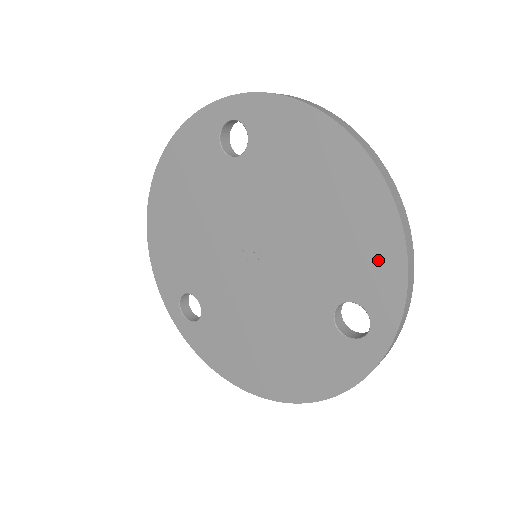
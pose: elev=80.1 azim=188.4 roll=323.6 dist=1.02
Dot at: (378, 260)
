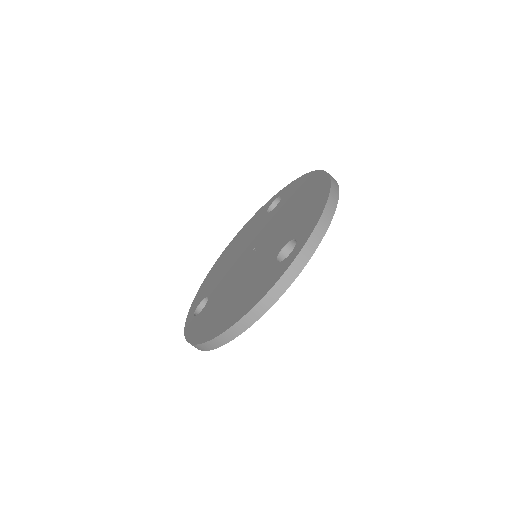
Dot at: (313, 211)
